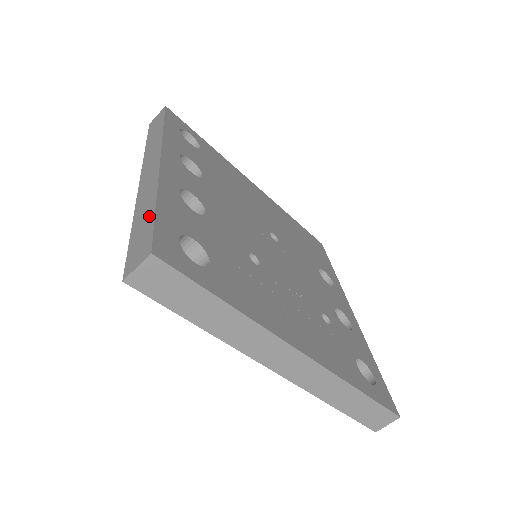
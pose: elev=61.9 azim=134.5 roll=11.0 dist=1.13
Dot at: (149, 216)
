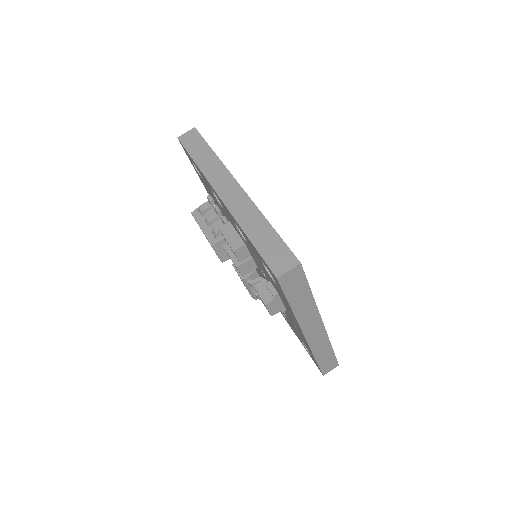
Dot at: (271, 234)
